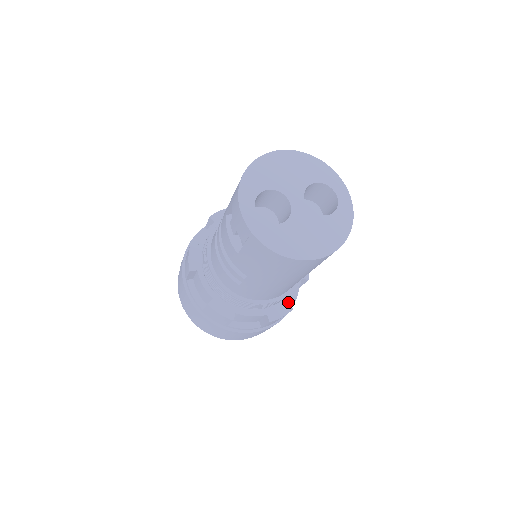
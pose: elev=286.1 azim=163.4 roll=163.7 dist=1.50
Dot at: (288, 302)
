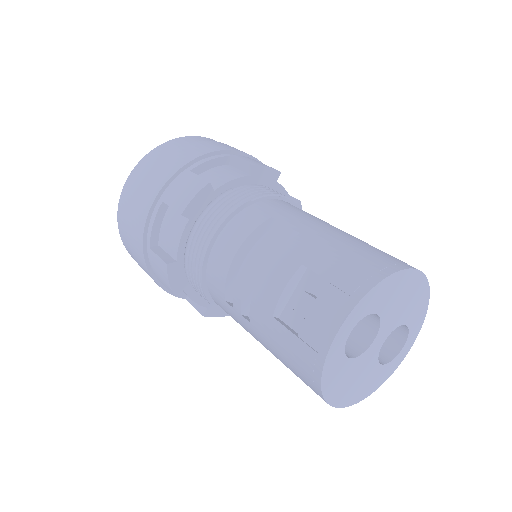
Dot at: occluded
